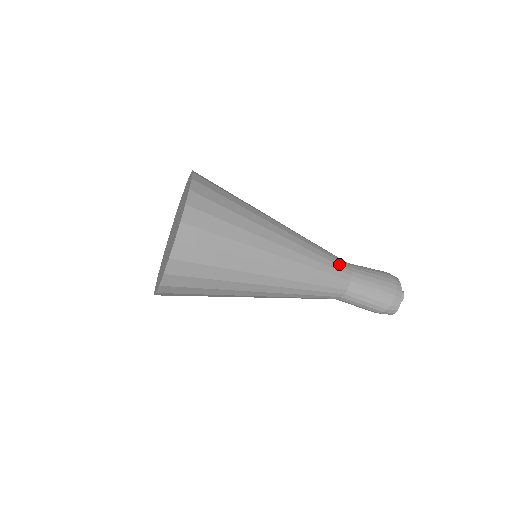
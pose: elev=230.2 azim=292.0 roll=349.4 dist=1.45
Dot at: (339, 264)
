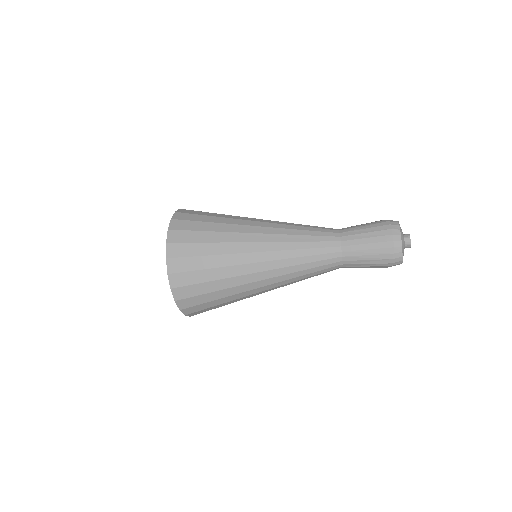
Dot at: (325, 246)
